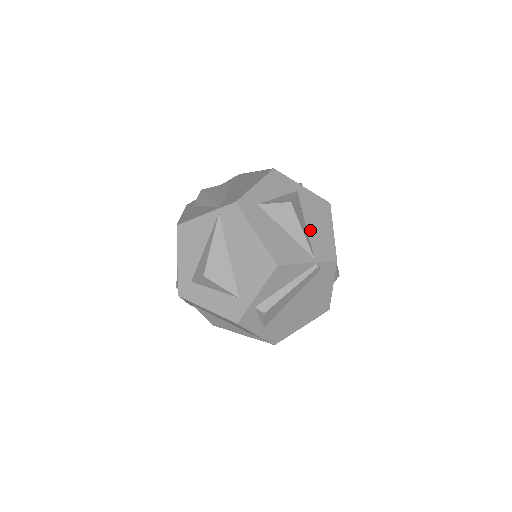
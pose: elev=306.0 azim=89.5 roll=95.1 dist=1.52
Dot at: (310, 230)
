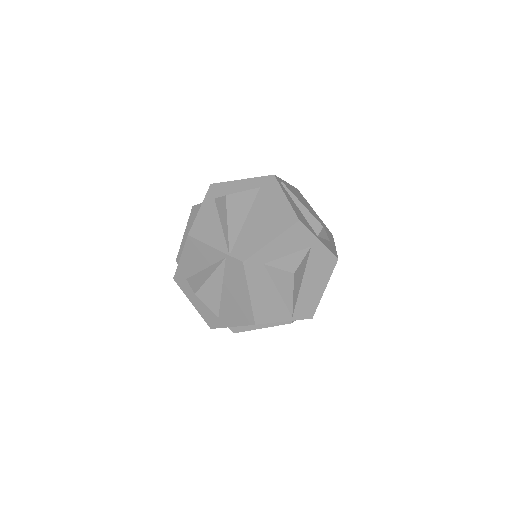
Dot at: (303, 289)
